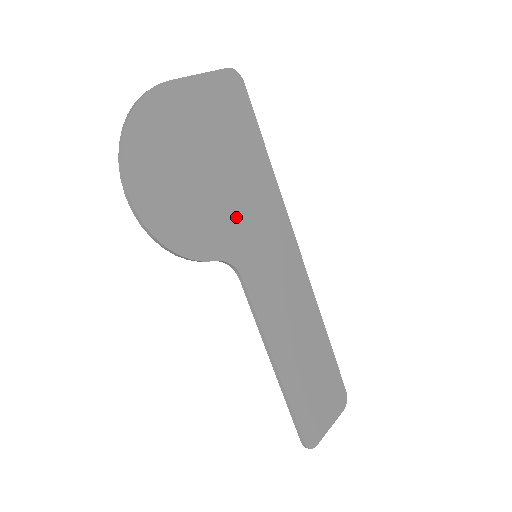
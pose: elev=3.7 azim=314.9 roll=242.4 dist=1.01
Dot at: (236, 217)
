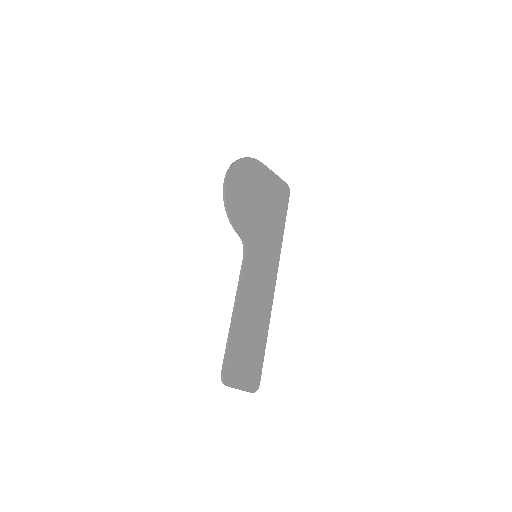
Dot at: (258, 231)
